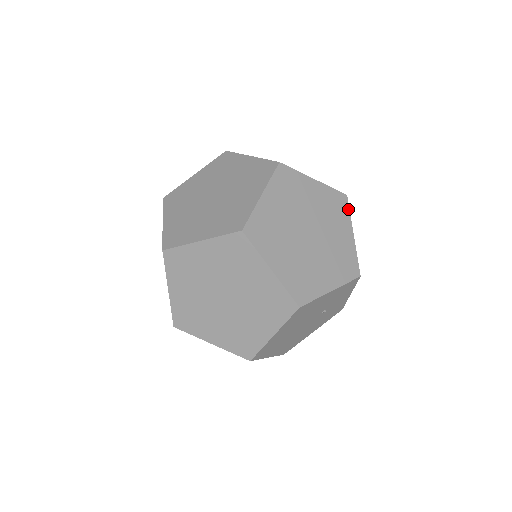
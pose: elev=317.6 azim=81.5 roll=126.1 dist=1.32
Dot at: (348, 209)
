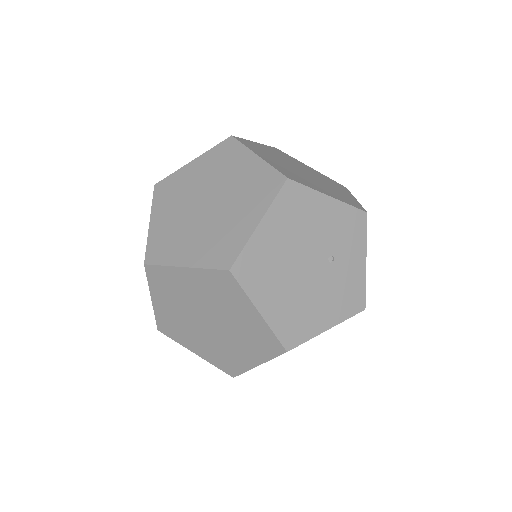
Dot at: (348, 191)
